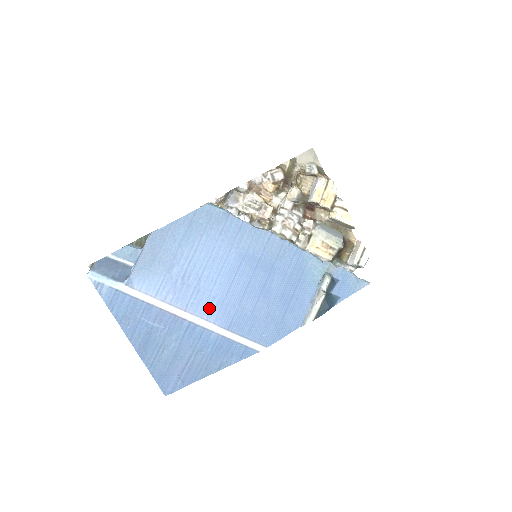
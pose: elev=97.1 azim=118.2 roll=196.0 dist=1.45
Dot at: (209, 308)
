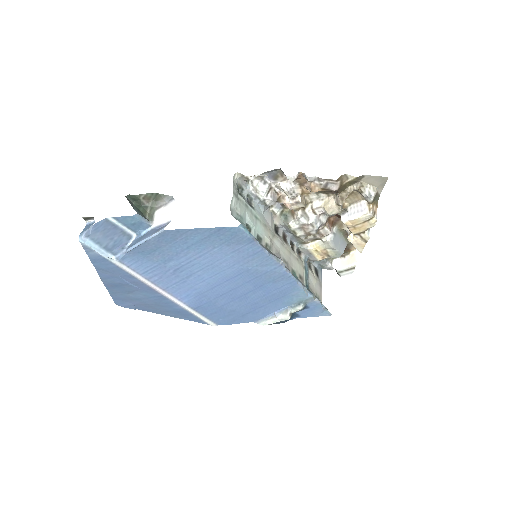
Dot at: (187, 294)
